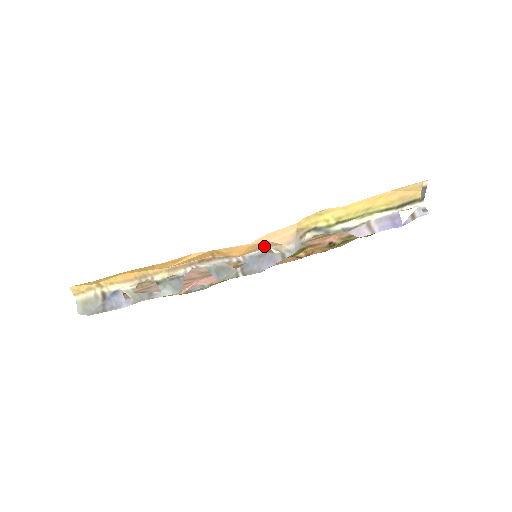
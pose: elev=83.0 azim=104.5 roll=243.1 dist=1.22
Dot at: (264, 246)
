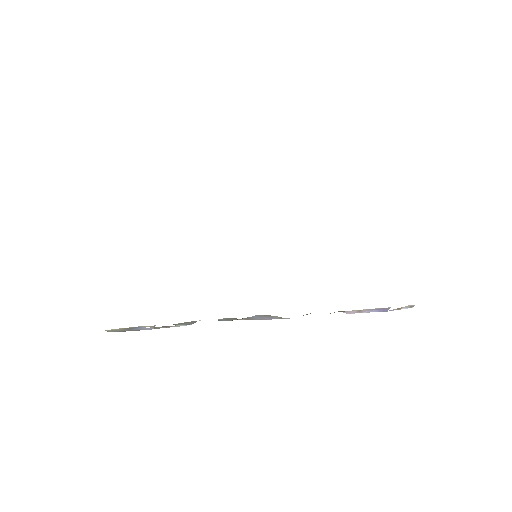
Dot at: occluded
